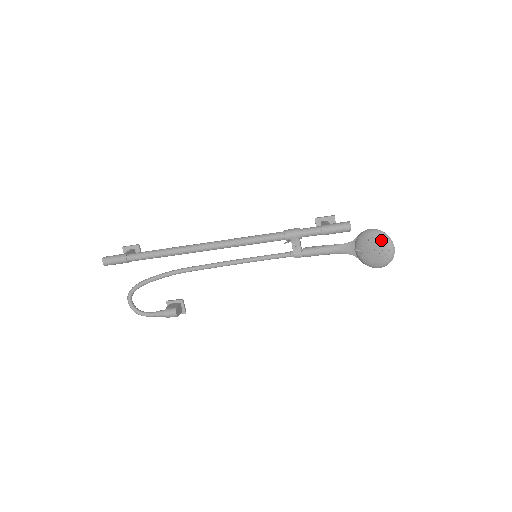
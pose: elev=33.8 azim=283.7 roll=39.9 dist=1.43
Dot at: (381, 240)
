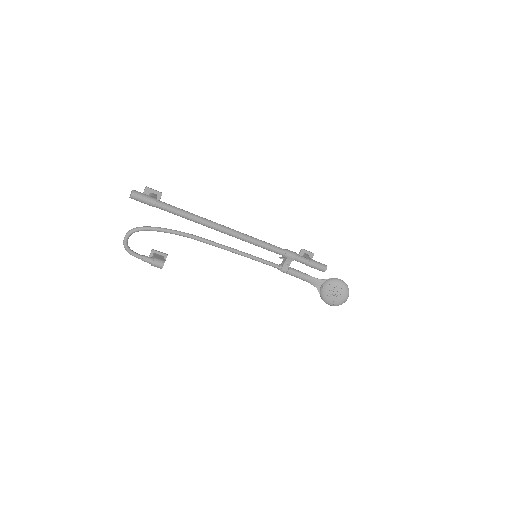
Dot at: (345, 290)
